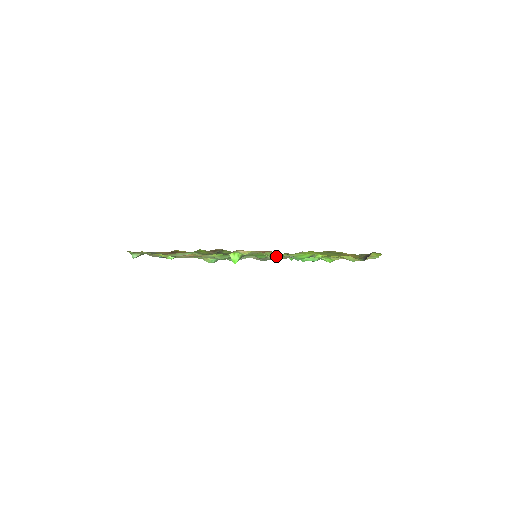
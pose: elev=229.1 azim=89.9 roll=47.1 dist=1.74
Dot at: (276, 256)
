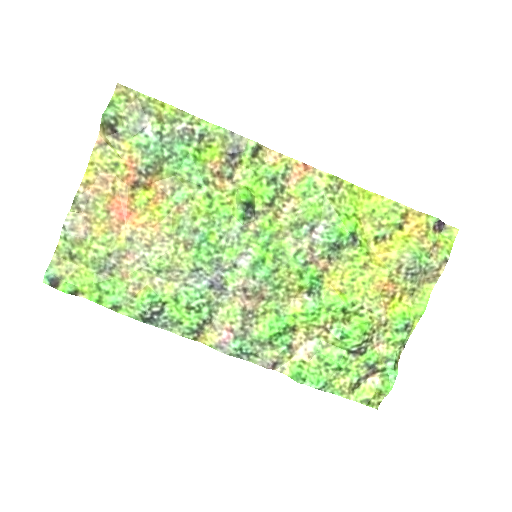
Dot at: (308, 210)
